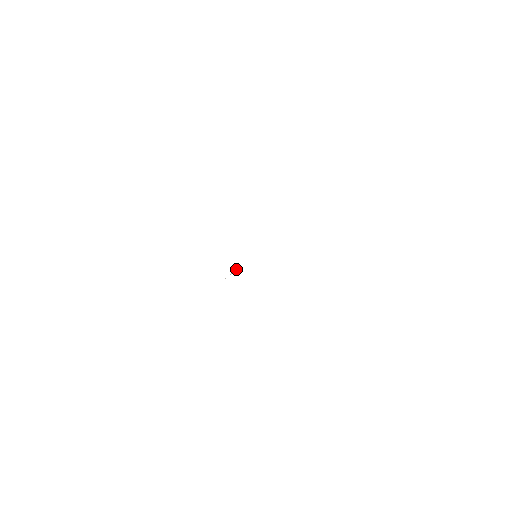
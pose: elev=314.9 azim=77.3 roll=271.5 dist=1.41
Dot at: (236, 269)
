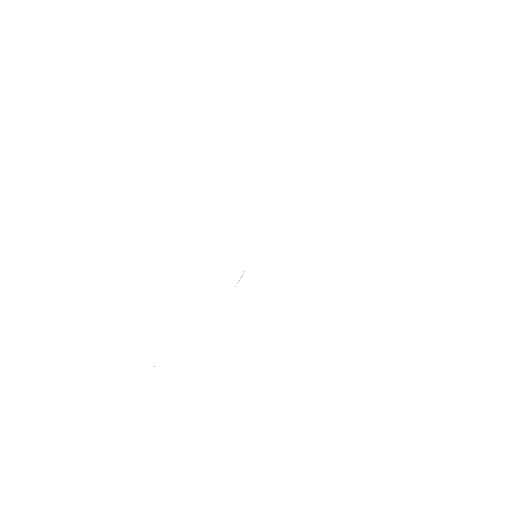
Dot at: (241, 276)
